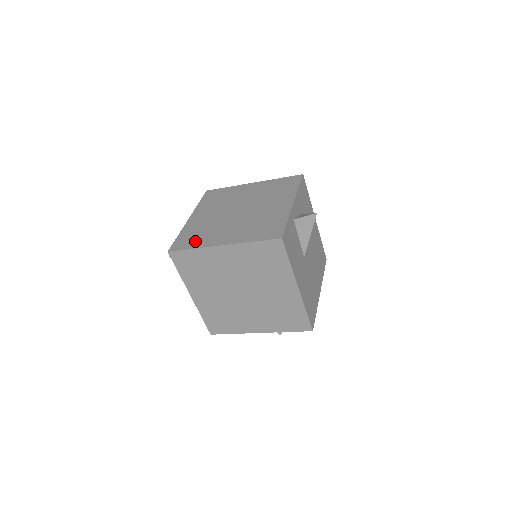
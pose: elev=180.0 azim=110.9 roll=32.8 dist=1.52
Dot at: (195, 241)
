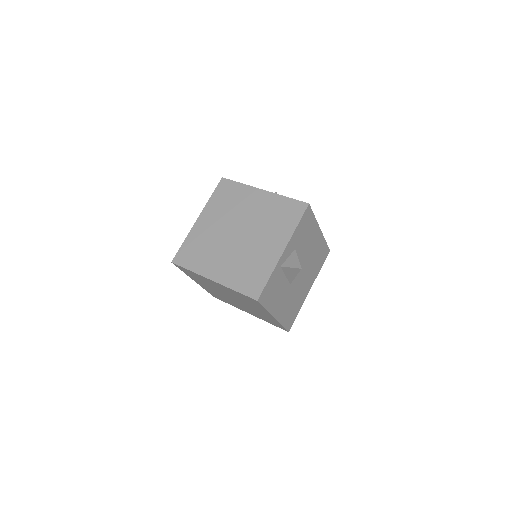
Dot at: (194, 260)
